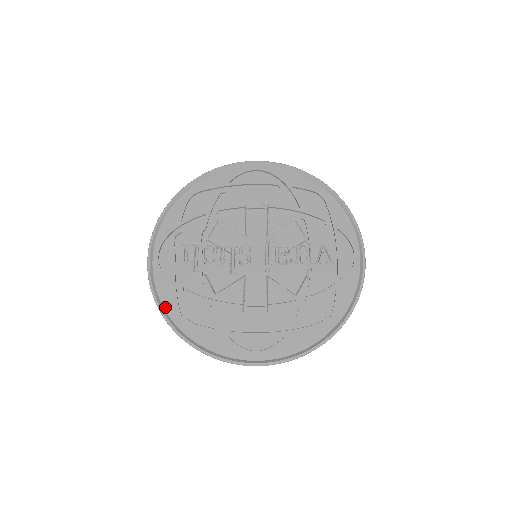
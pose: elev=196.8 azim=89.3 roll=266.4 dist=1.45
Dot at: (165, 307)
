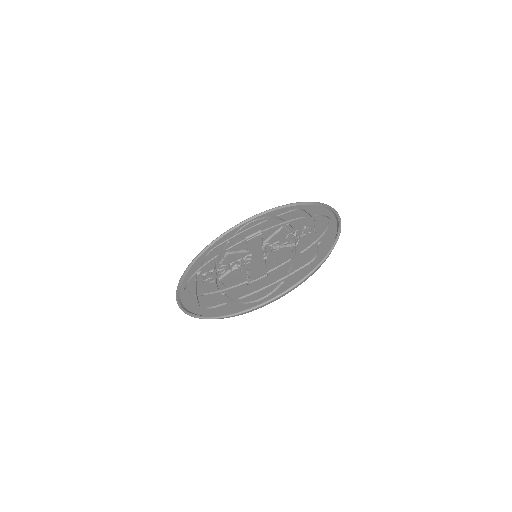
Dot at: (188, 309)
